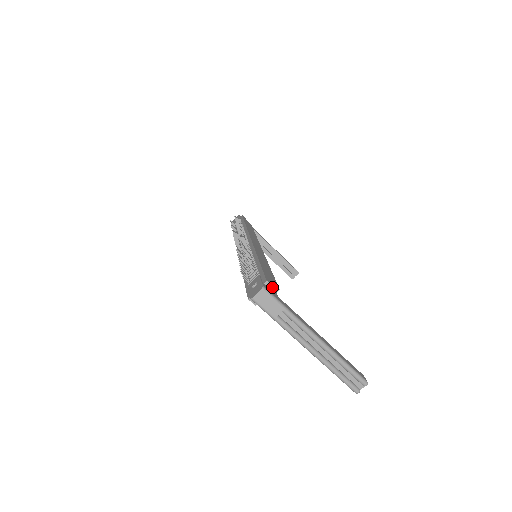
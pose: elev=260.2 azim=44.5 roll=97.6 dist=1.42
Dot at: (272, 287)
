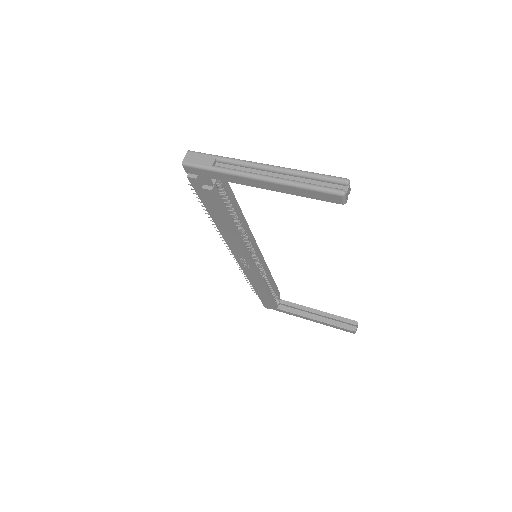
Dot at: occluded
